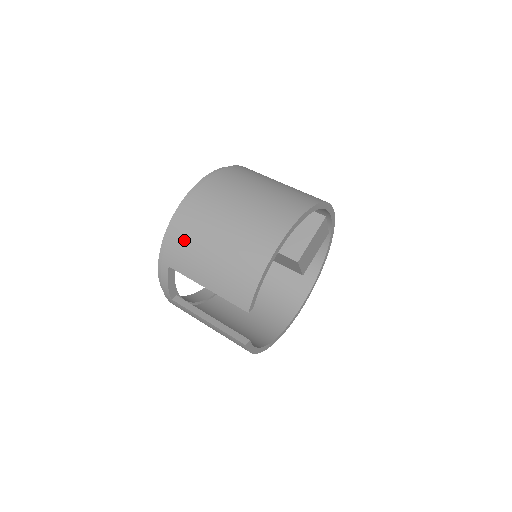
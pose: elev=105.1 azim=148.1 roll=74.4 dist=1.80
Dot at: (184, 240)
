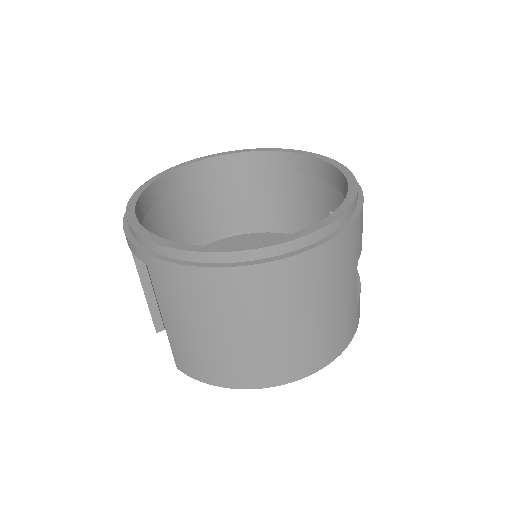
Dot at: (187, 289)
